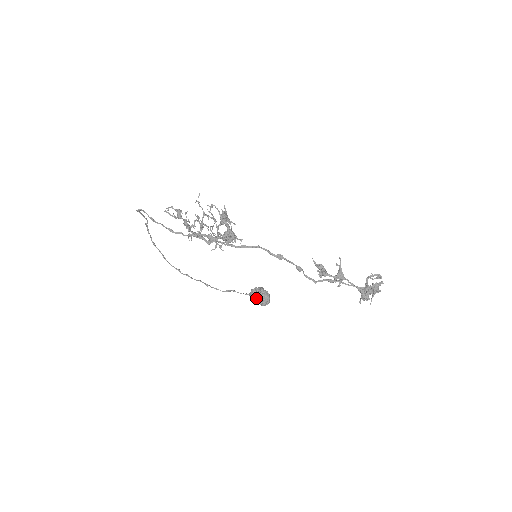
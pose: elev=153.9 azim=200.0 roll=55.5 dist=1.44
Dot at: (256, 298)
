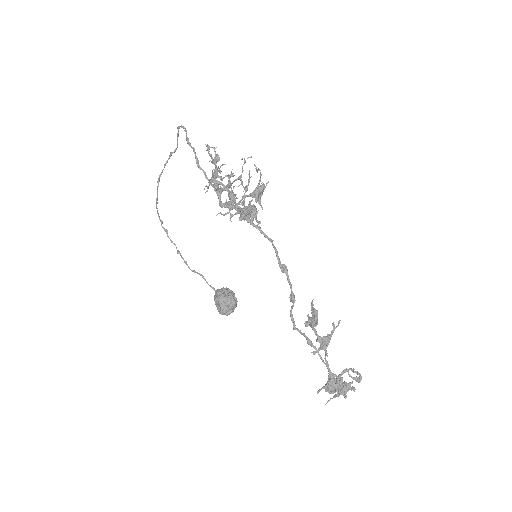
Dot at: (221, 297)
